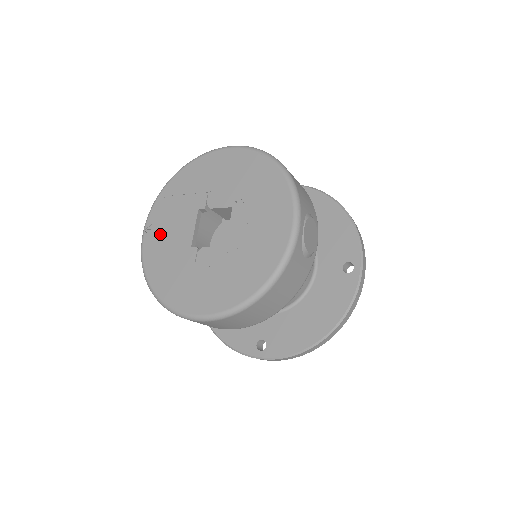
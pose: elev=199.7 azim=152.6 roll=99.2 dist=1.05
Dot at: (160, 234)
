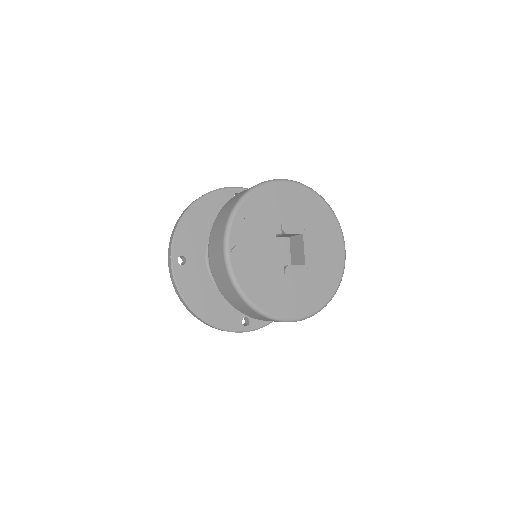
Dot at: (247, 255)
